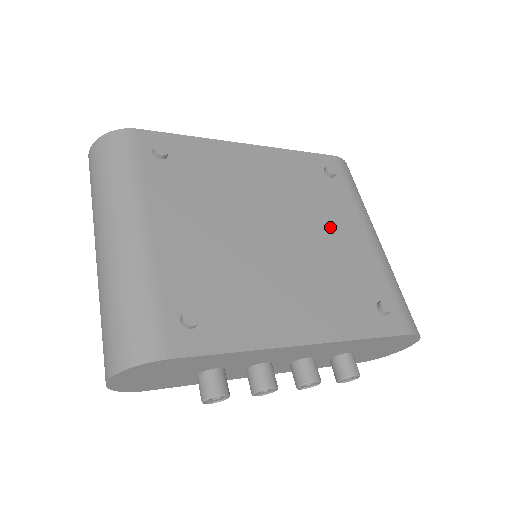
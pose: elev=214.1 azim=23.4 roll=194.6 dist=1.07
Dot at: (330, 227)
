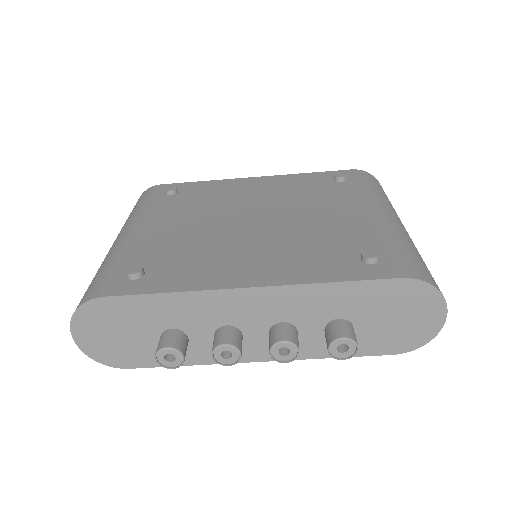
Dot at: (323, 211)
